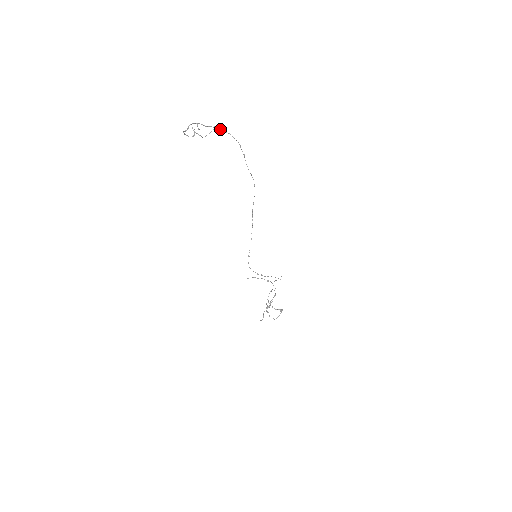
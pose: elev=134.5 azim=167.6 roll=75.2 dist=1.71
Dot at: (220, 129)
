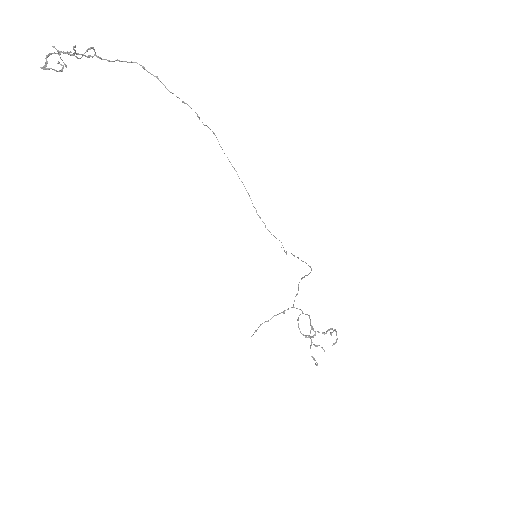
Dot at: (99, 57)
